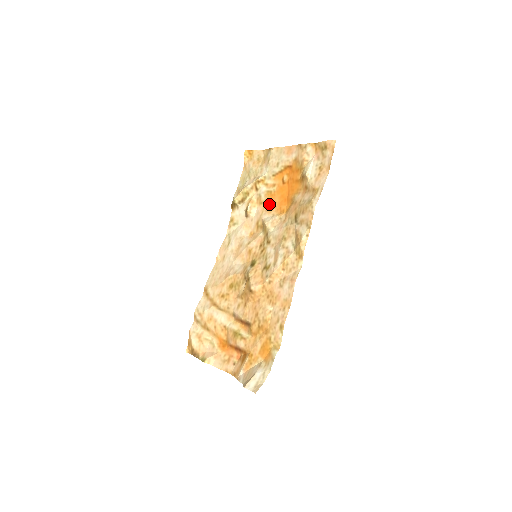
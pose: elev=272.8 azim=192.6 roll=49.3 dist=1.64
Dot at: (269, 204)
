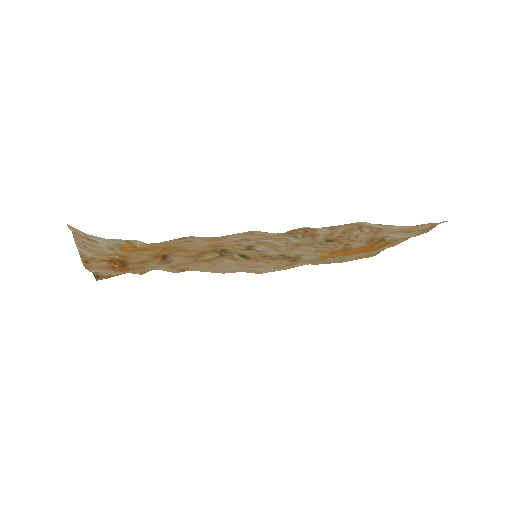
Dot at: (324, 259)
